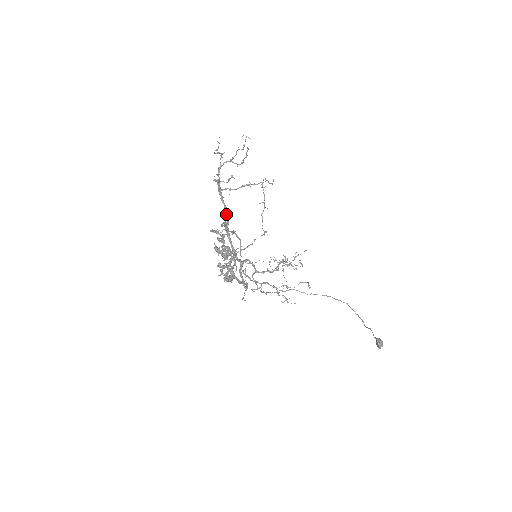
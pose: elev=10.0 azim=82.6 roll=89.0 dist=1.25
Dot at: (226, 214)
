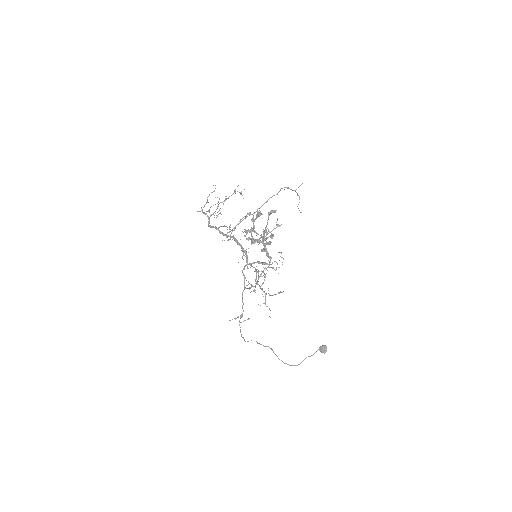
Dot at: (224, 234)
